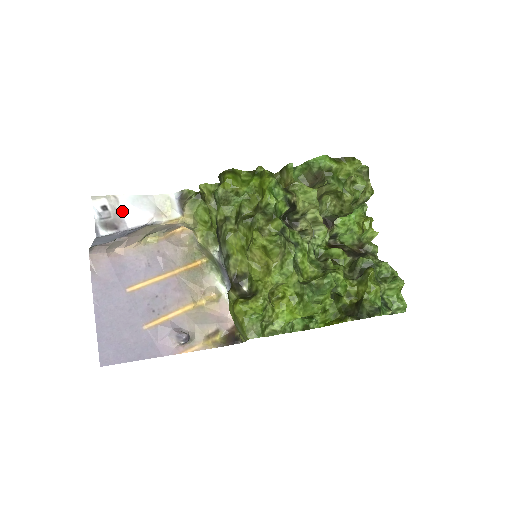
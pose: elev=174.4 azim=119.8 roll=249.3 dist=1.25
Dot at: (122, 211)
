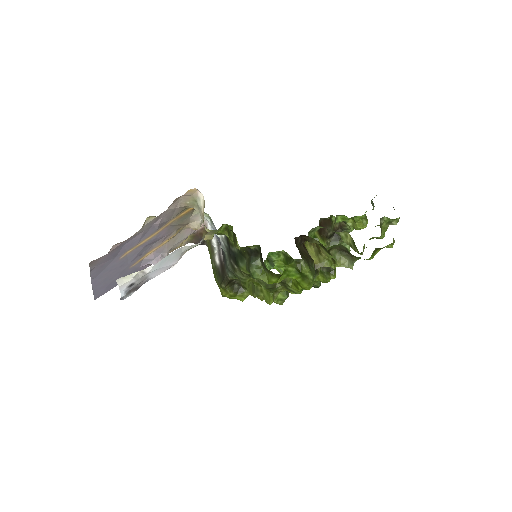
Dot at: (148, 276)
